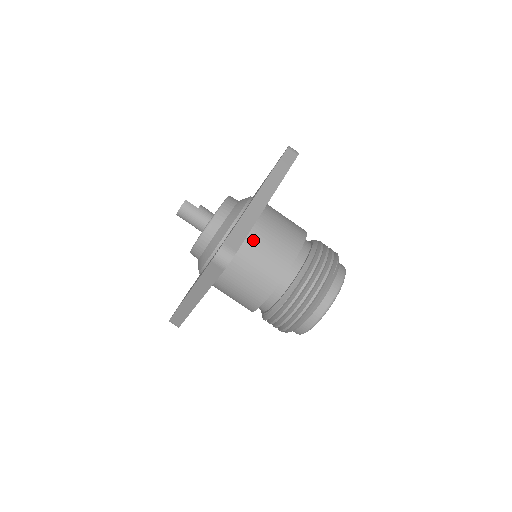
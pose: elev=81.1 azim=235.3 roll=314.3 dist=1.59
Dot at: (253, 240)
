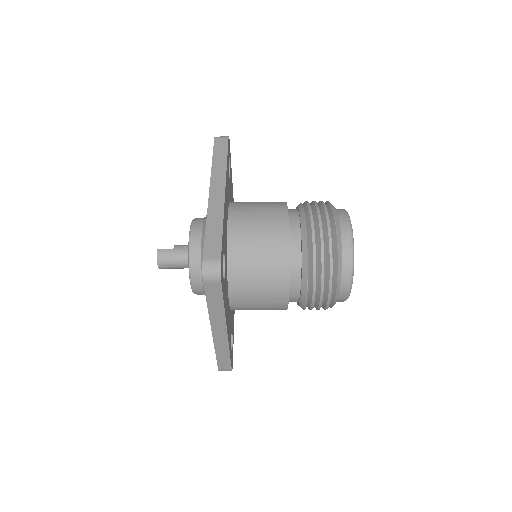
Dot at: (237, 241)
